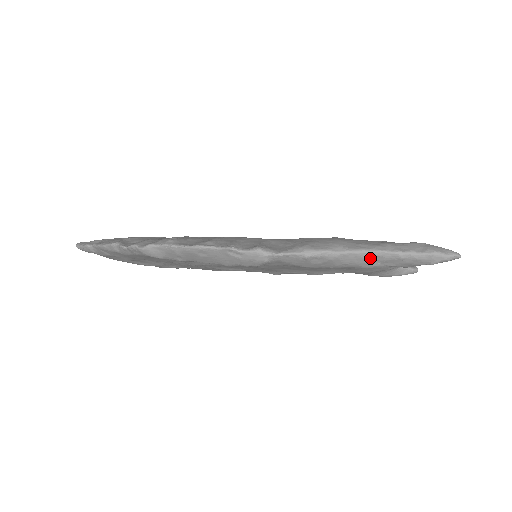
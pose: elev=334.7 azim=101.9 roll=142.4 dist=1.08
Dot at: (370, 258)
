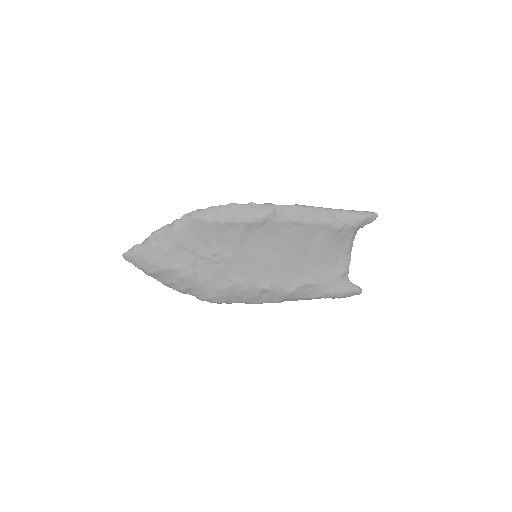
Dot at: (331, 213)
